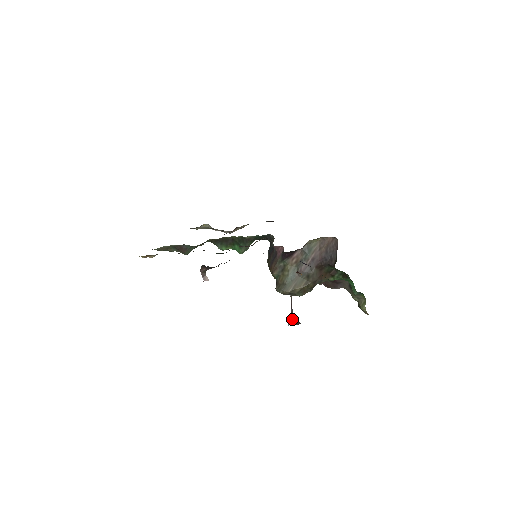
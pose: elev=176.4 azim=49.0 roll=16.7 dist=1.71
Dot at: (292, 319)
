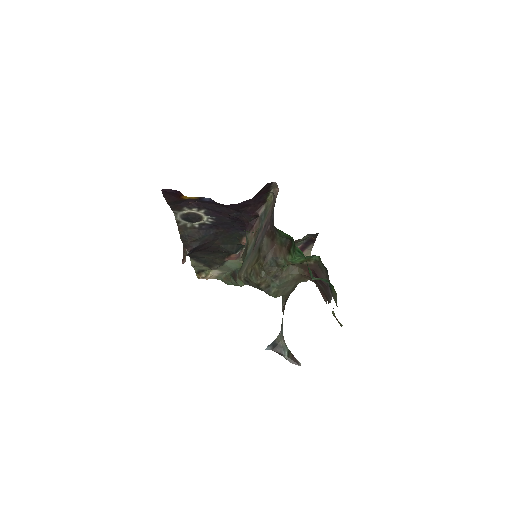
Dot at: (277, 344)
